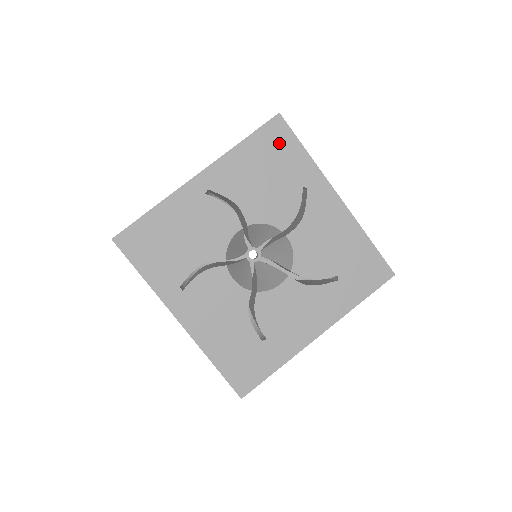
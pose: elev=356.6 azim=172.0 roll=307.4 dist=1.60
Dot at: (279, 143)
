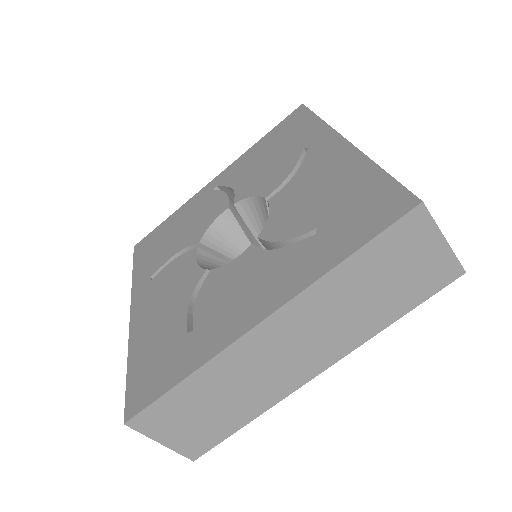
Dot at: (293, 125)
